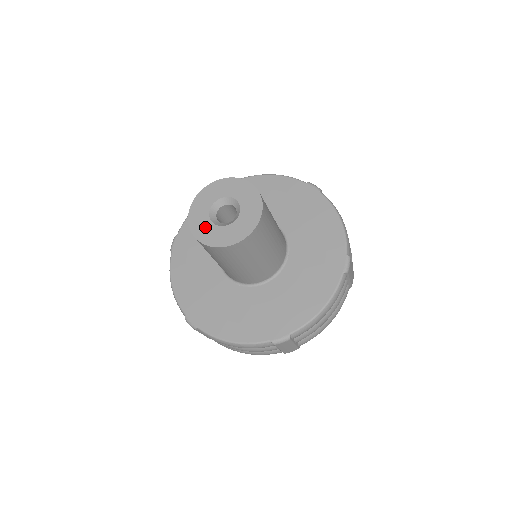
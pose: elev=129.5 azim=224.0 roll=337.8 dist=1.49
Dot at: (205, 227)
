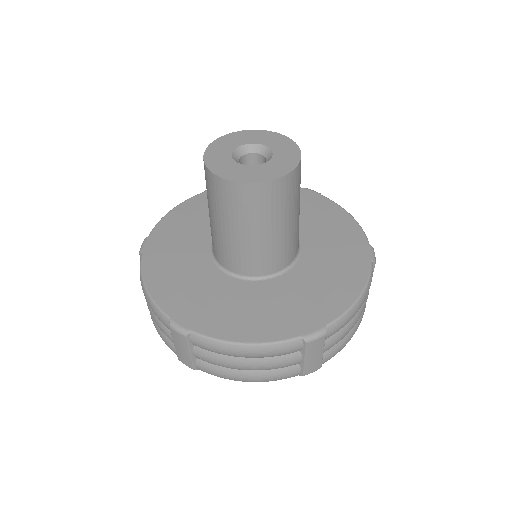
Dot at: (223, 150)
